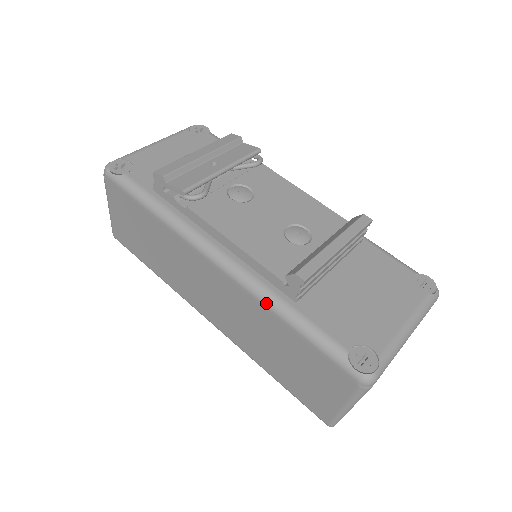
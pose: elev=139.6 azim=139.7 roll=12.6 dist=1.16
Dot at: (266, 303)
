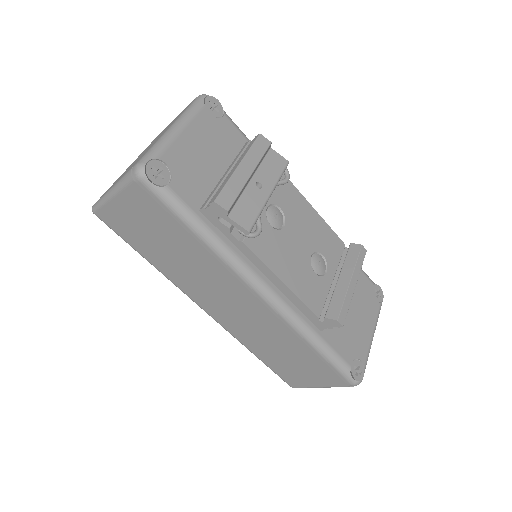
Dot at: (300, 332)
